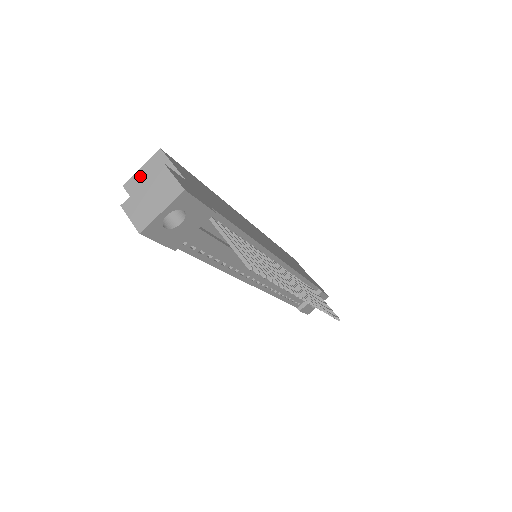
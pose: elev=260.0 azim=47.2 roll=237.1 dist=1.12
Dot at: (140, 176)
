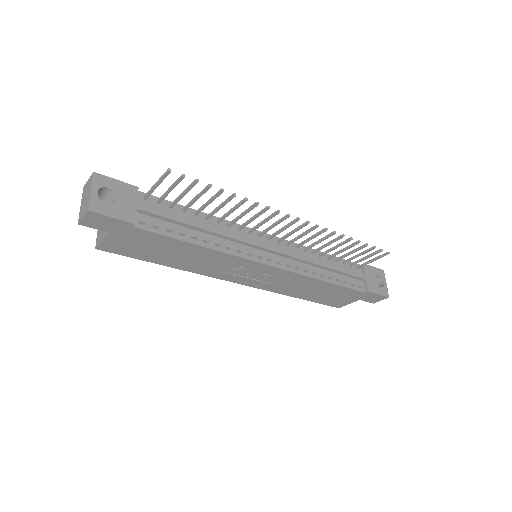
Dot at: (99, 233)
